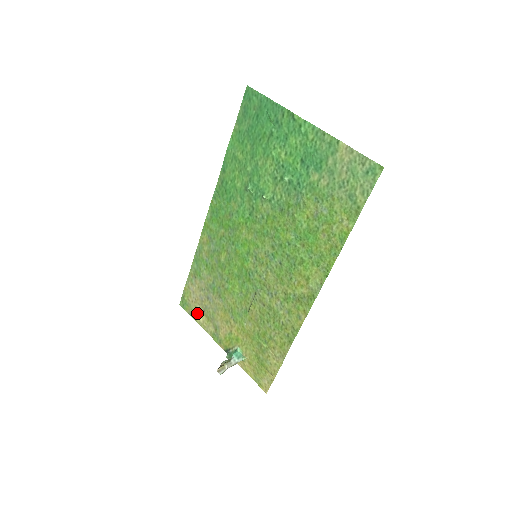
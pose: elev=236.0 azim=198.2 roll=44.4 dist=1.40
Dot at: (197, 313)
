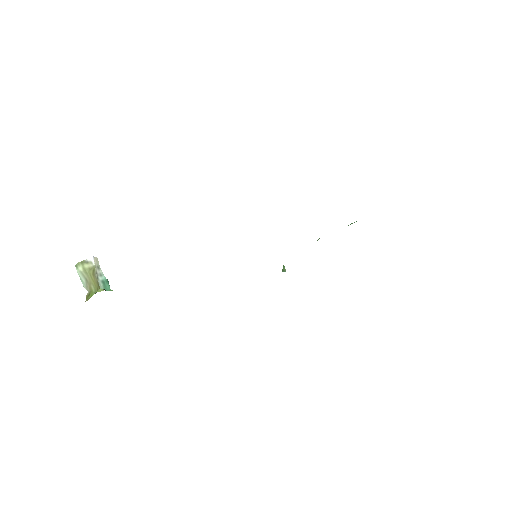
Dot at: occluded
